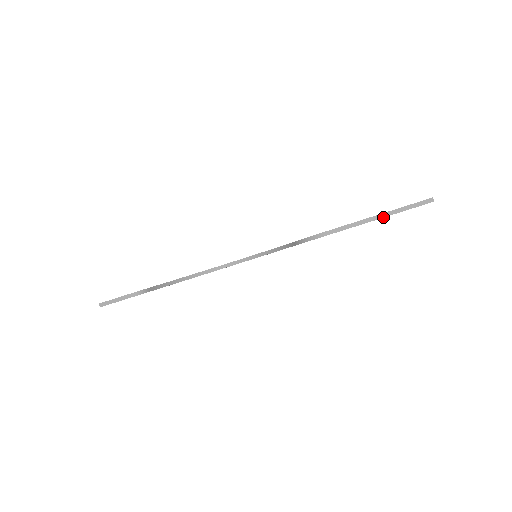
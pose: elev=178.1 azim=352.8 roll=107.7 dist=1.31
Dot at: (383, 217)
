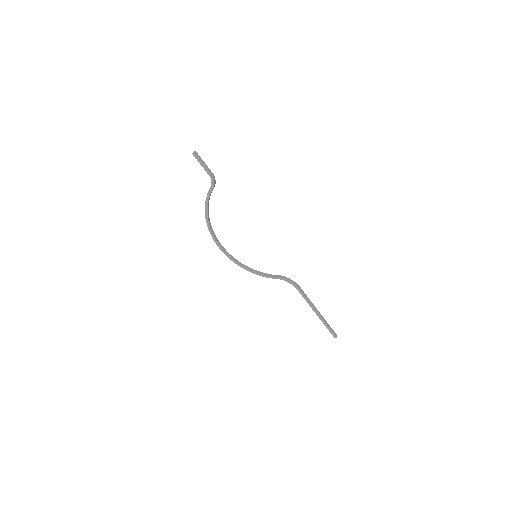
Dot at: (320, 315)
